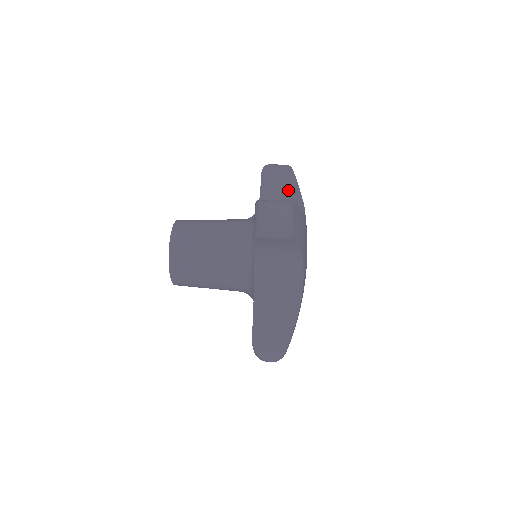
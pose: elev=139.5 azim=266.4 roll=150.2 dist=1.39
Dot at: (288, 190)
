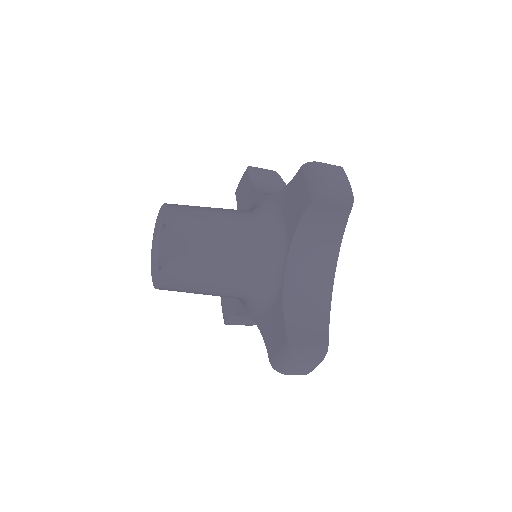
Dot at: occluded
